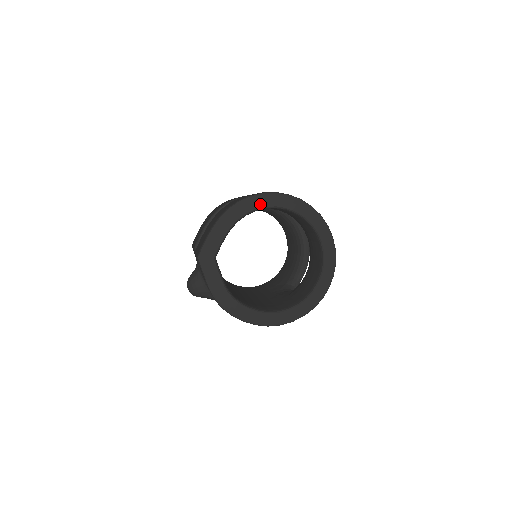
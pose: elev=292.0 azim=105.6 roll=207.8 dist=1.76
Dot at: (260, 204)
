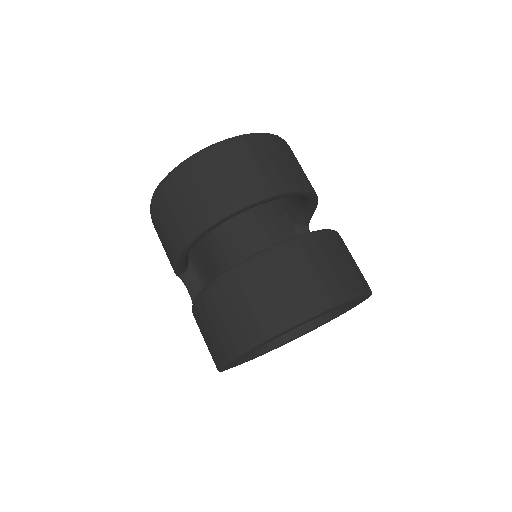
Dot at: occluded
